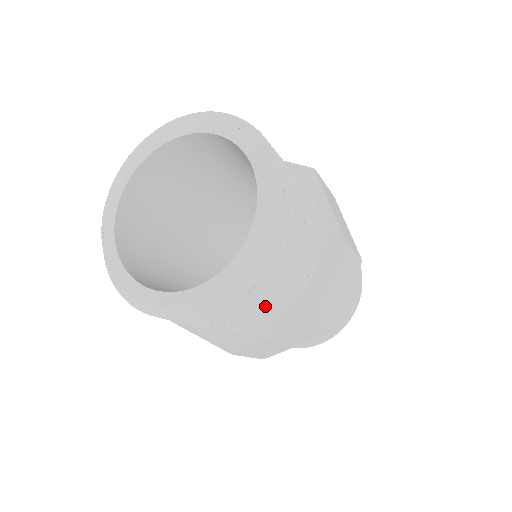
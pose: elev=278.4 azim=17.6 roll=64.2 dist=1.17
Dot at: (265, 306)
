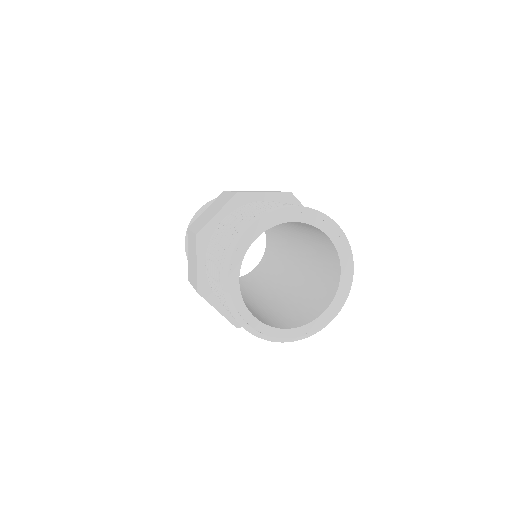
Dot at: occluded
